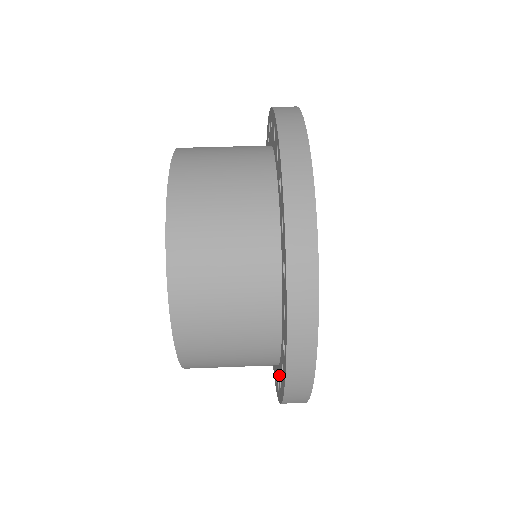
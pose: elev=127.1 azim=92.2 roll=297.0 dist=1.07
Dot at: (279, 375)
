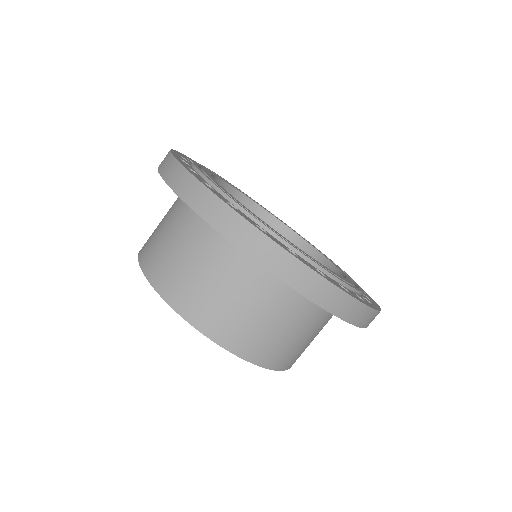
Dot at: occluded
